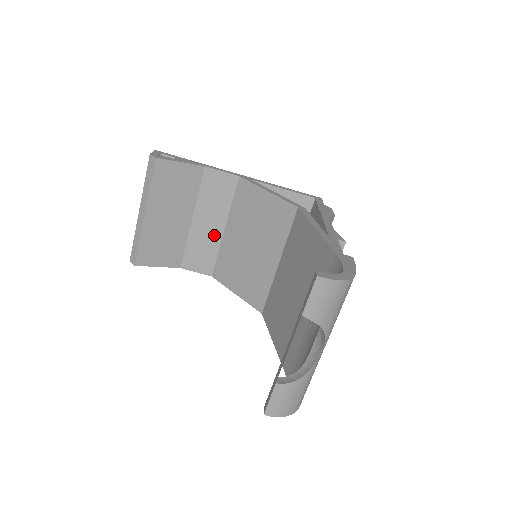
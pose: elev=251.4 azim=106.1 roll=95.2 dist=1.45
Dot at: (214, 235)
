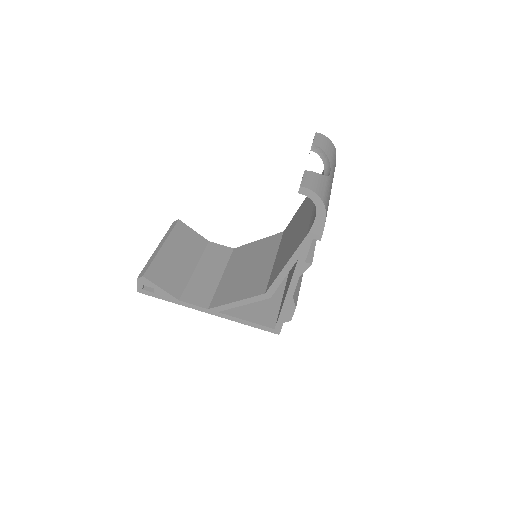
Dot at: (213, 280)
